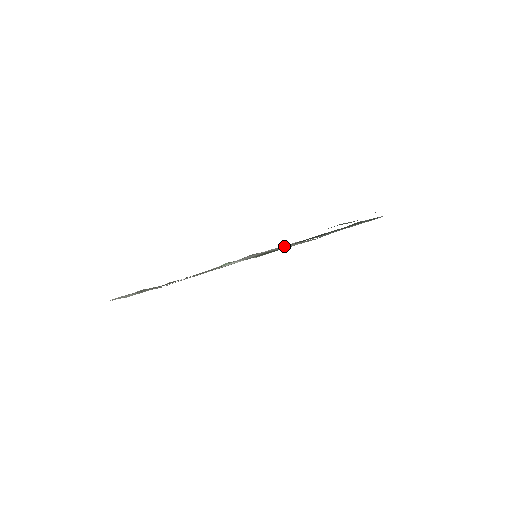
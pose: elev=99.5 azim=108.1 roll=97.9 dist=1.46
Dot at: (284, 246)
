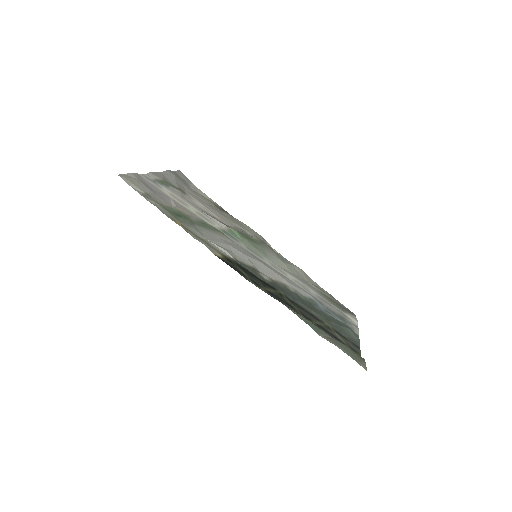
Dot at: (275, 278)
